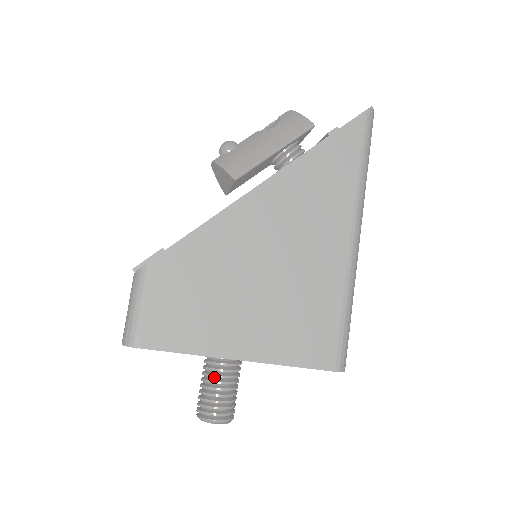
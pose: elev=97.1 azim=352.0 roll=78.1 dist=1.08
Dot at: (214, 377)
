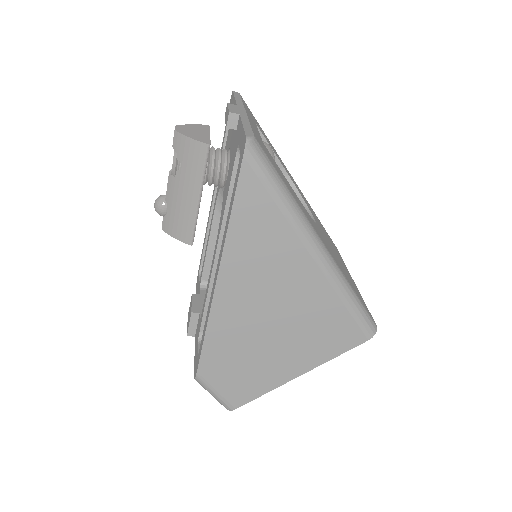
Dot at: occluded
